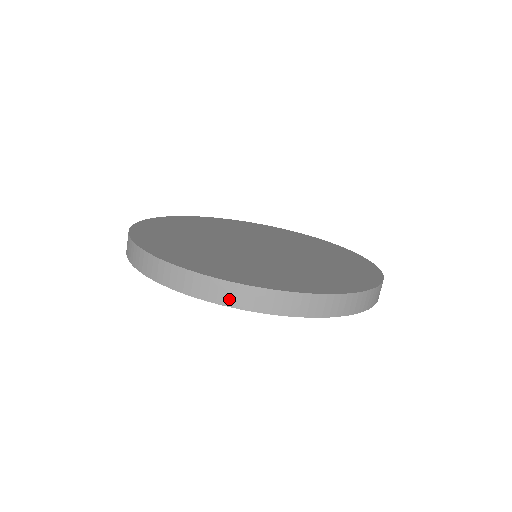
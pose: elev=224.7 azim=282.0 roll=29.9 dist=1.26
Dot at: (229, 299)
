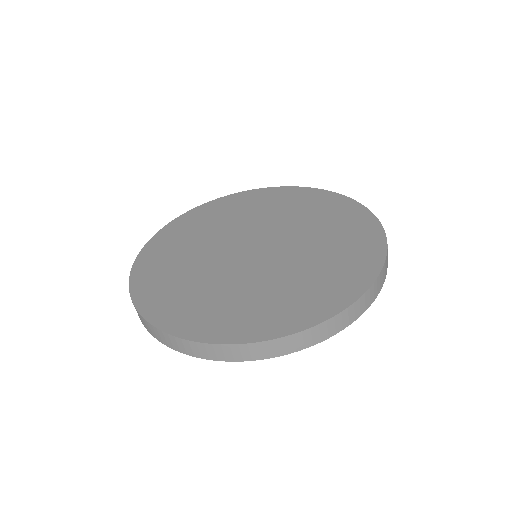
Dot at: (195, 352)
